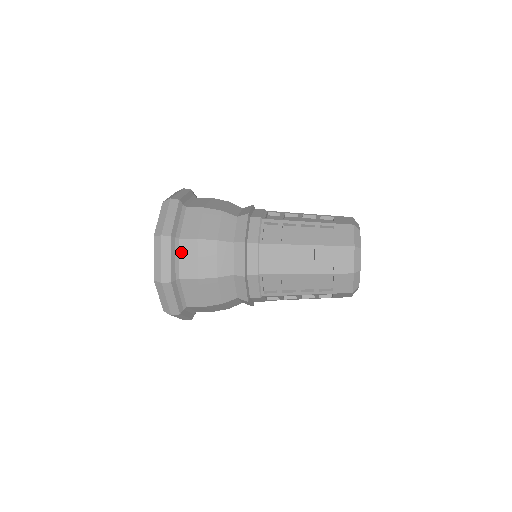
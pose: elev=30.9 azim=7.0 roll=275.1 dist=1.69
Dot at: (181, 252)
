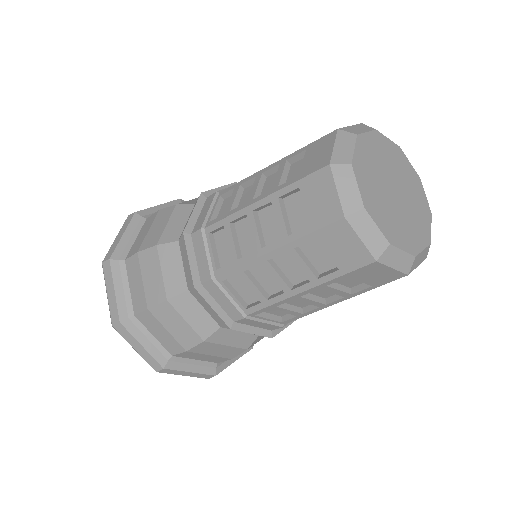
Dot at: (141, 231)
